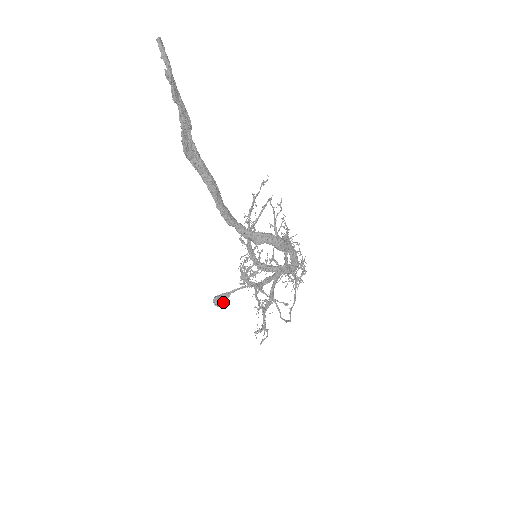
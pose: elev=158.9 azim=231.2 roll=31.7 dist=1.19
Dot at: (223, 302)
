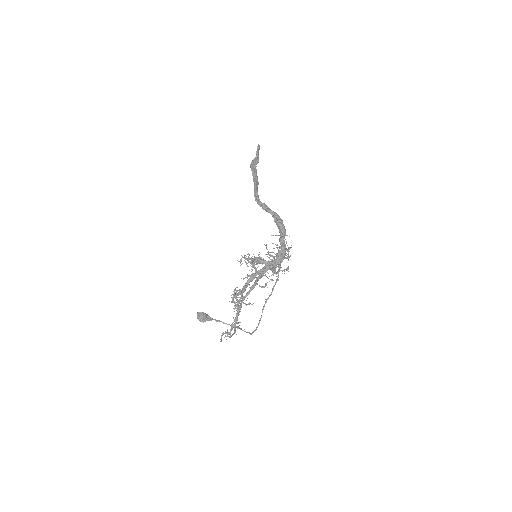
Dot at: (205, 316)
